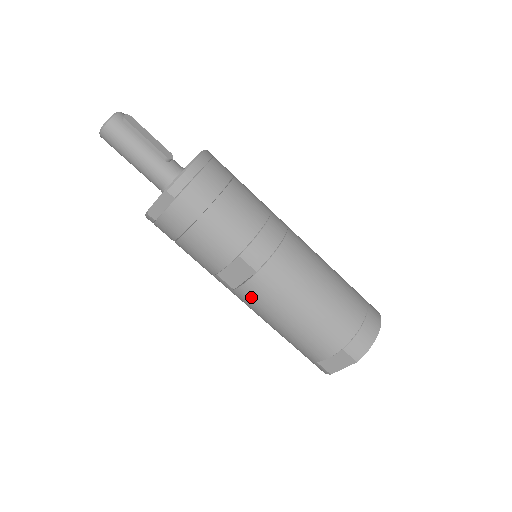
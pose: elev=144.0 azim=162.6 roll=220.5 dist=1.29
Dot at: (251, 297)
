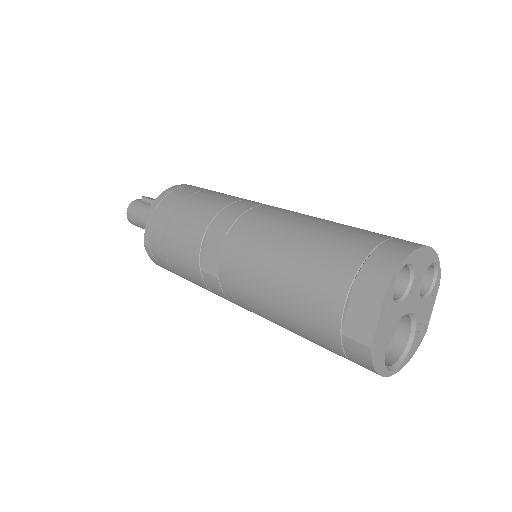
Dot at: (231, 271)
